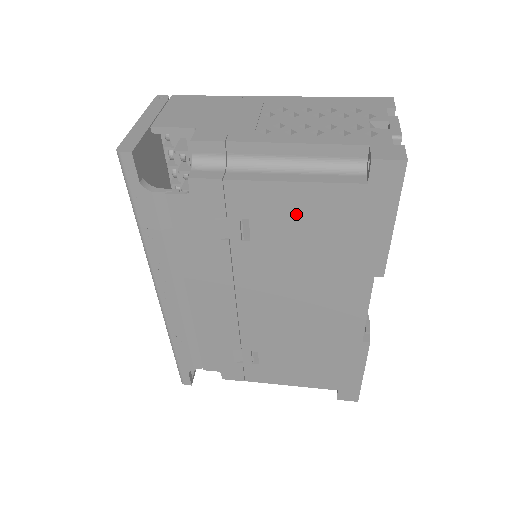
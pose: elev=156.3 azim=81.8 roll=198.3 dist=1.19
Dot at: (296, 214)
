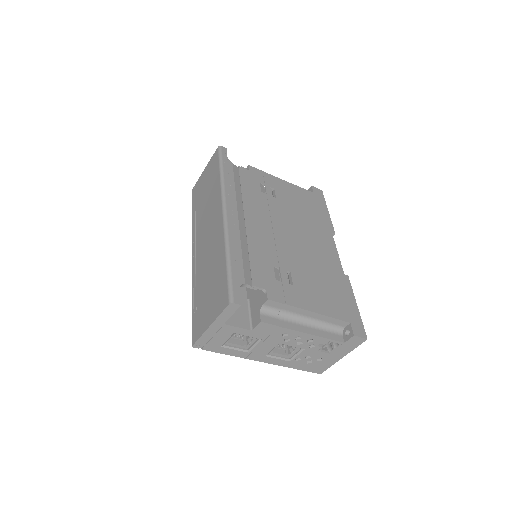
Dot at: (292, 194)
